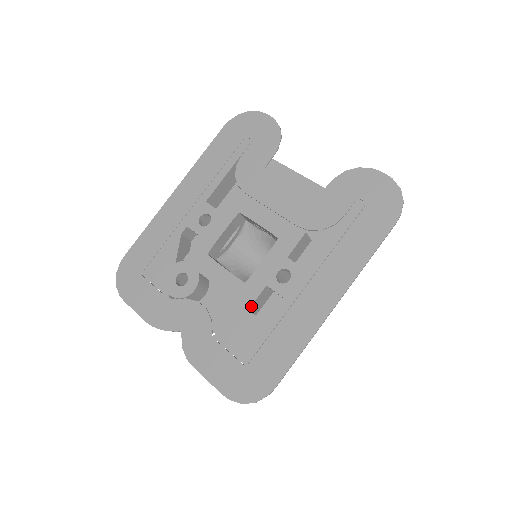
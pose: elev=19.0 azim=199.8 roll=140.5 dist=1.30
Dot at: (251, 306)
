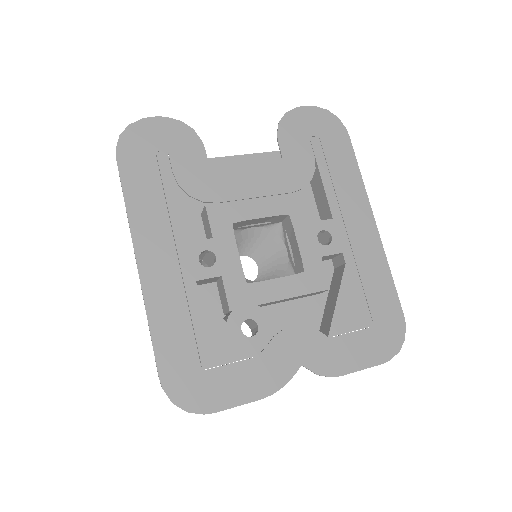
Dot at: (328, 283)
